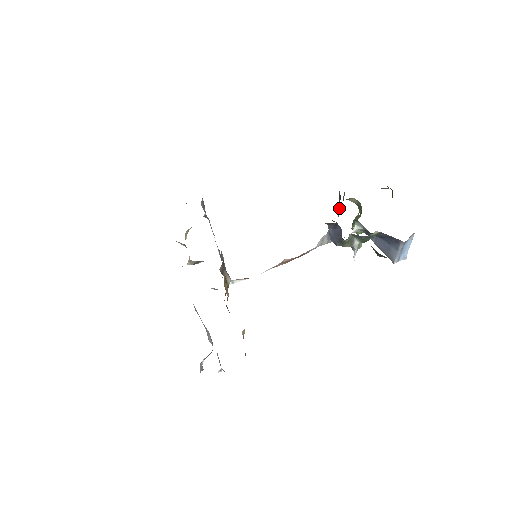
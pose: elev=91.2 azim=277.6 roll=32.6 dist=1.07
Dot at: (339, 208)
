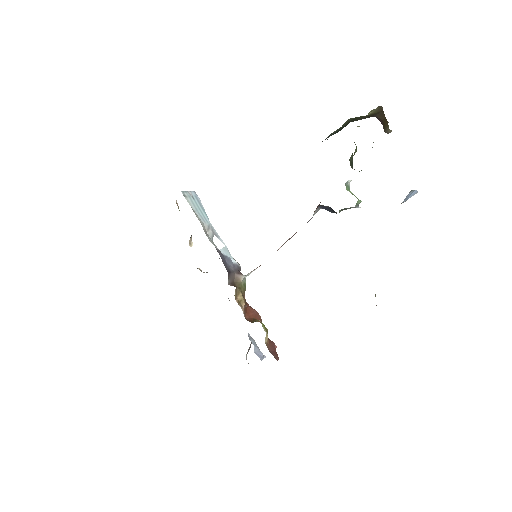
Dot at: occluded
